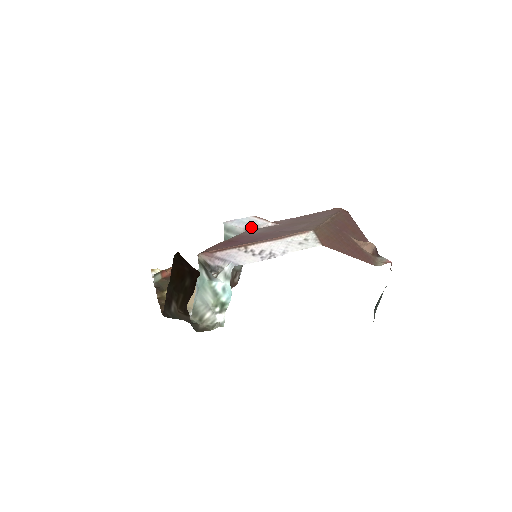
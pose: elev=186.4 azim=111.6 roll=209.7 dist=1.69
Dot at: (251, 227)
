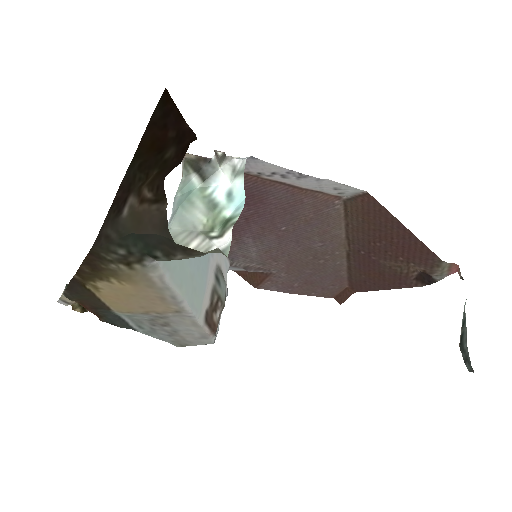
Dot at: (234, 267)
